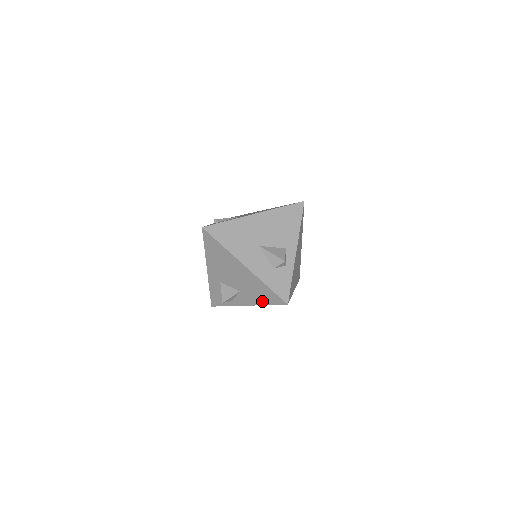
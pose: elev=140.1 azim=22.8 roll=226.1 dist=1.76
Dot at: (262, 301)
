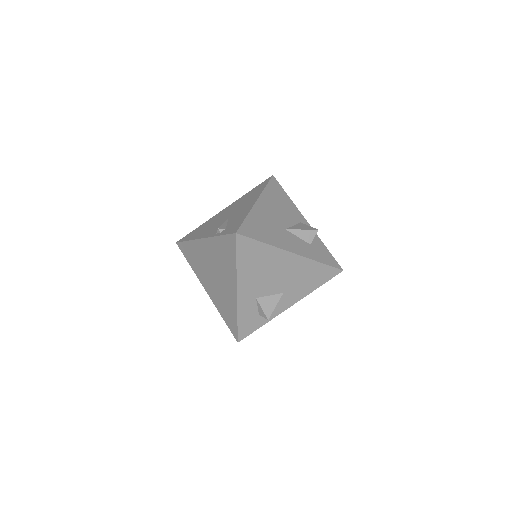
Dot at: (312, 287)
